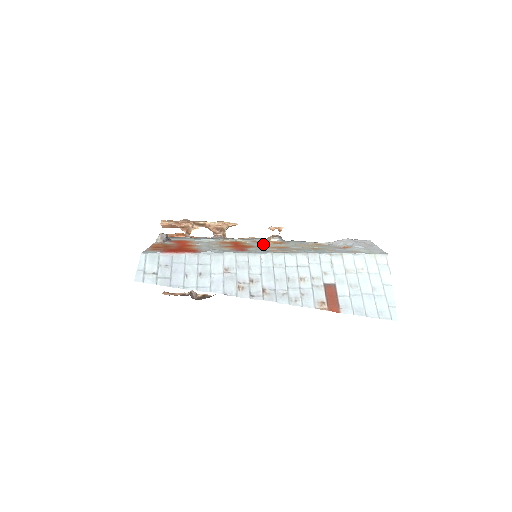
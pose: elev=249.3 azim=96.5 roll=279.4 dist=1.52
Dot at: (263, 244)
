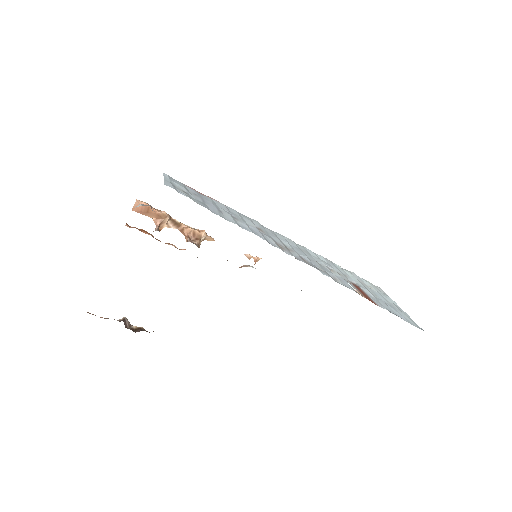
Dot at: occluded
